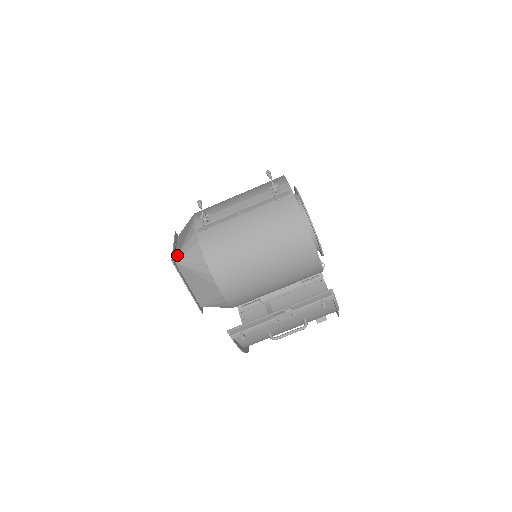
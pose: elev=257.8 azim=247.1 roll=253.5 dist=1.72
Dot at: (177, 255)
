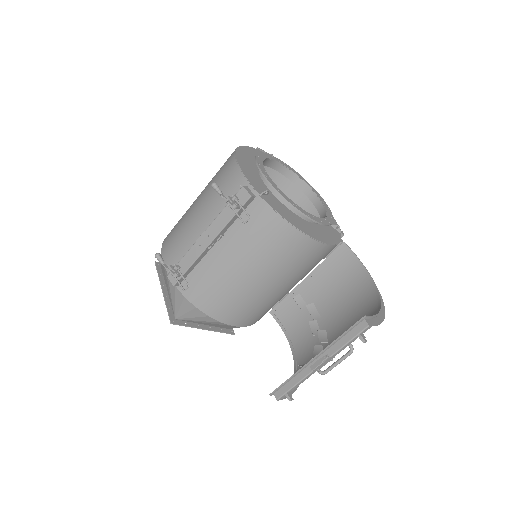
Dot at: occluded
